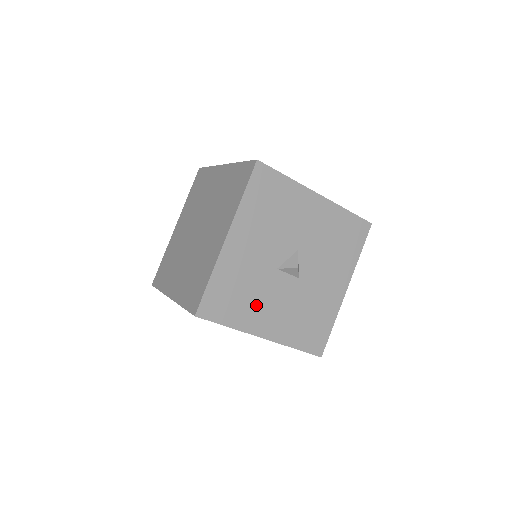
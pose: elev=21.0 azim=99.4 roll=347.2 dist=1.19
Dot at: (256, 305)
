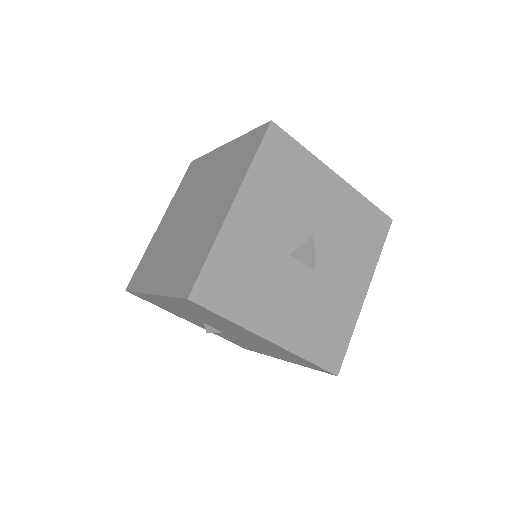
Dot at: (263, 296)
